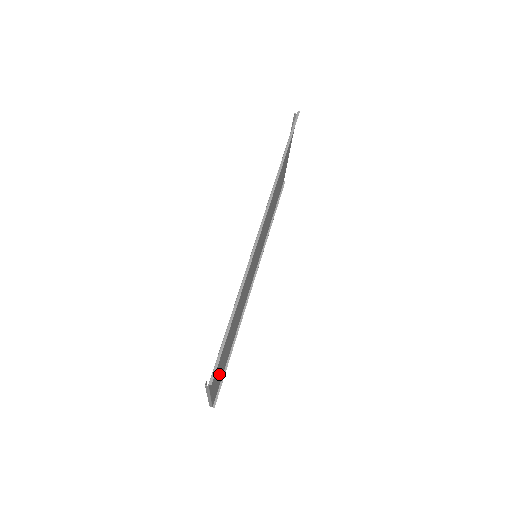
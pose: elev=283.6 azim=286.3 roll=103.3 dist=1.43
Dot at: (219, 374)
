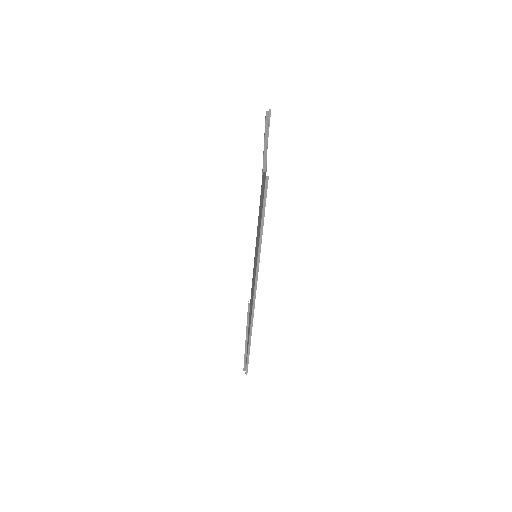
Dot at: occluded
